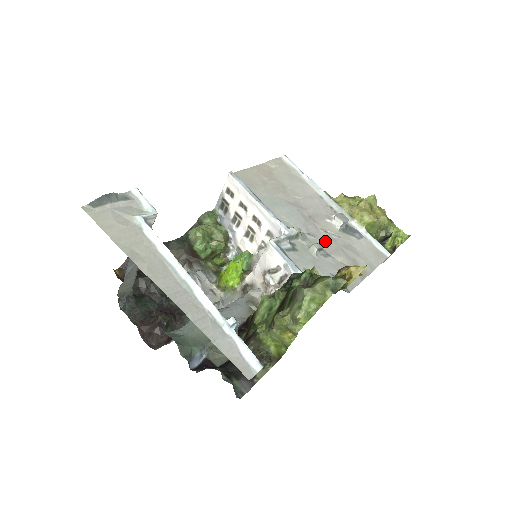
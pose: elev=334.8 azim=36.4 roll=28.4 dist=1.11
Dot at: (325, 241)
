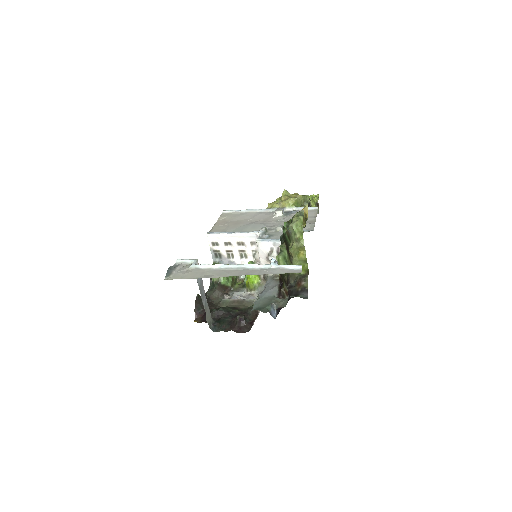
Dot at: (281, 224)
